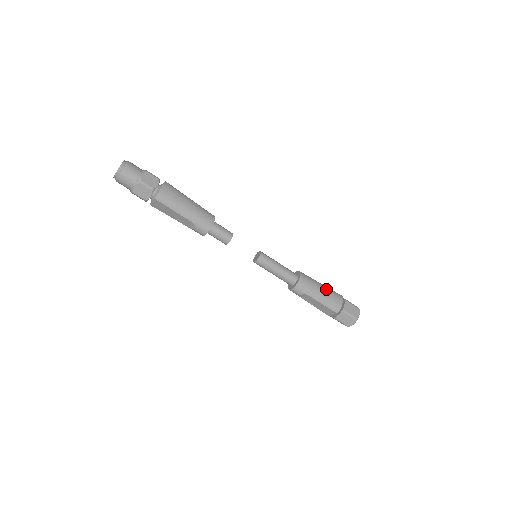
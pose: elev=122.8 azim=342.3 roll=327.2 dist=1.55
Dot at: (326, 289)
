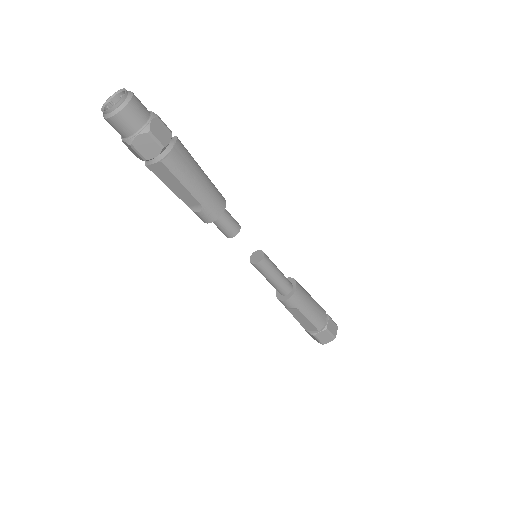
Dot at: (315, 303)
